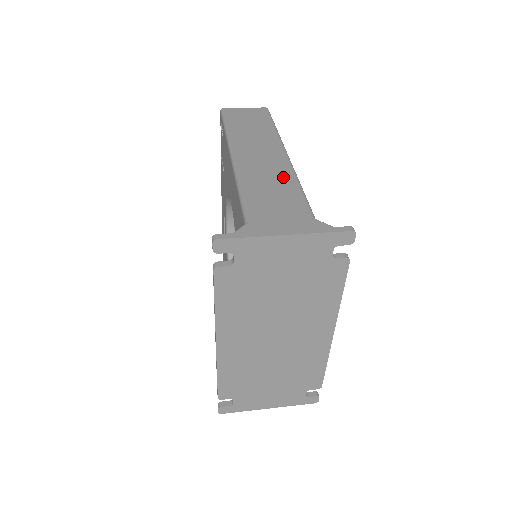
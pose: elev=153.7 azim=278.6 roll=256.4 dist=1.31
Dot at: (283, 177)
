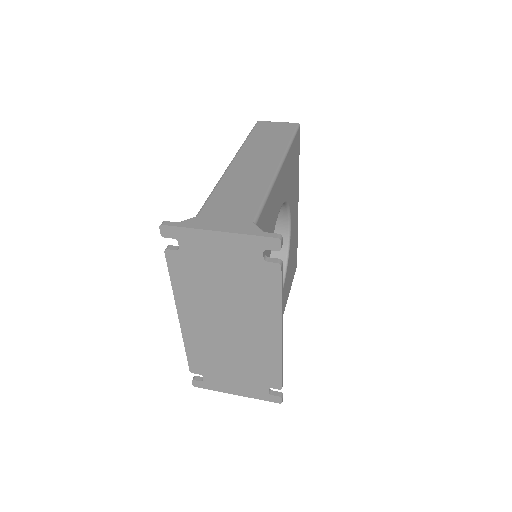
Dot at: (258, 184)
